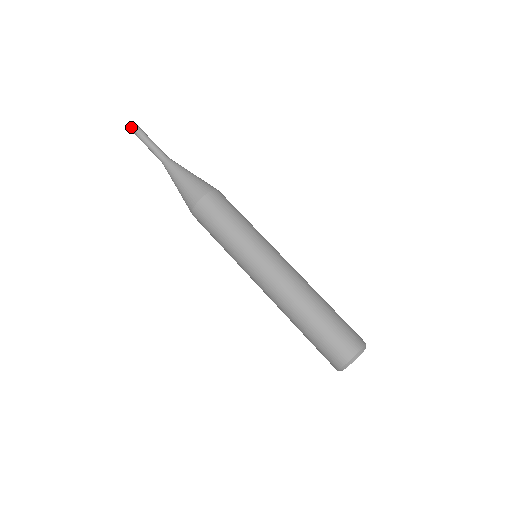
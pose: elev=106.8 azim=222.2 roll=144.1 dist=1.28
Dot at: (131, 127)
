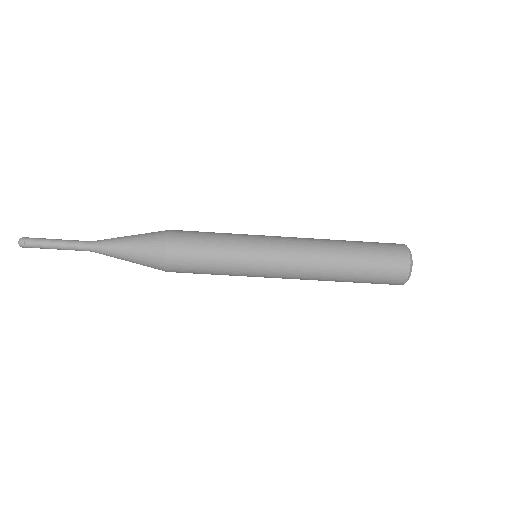
Dot at: (25, 246)
